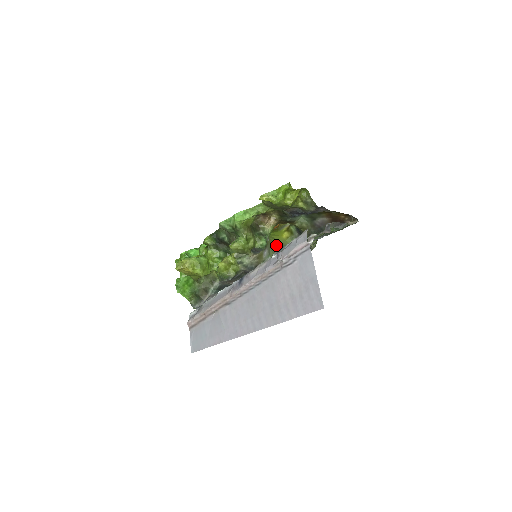
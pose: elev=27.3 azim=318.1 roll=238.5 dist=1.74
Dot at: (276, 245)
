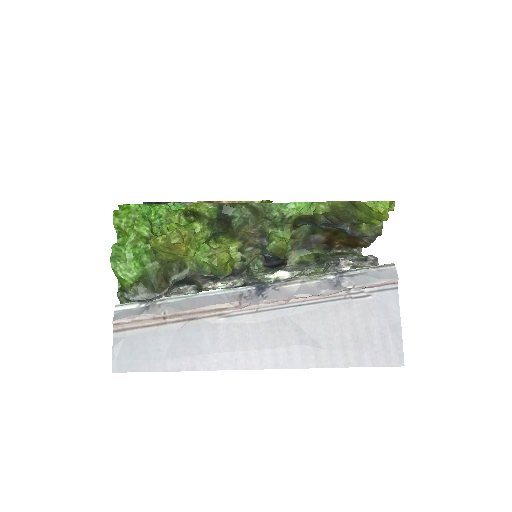
Dot at: occluded
